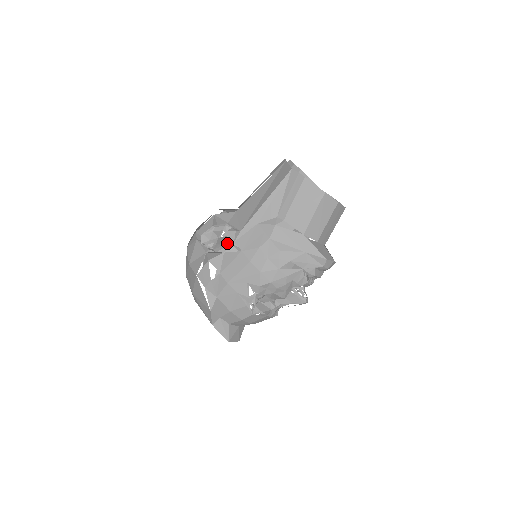
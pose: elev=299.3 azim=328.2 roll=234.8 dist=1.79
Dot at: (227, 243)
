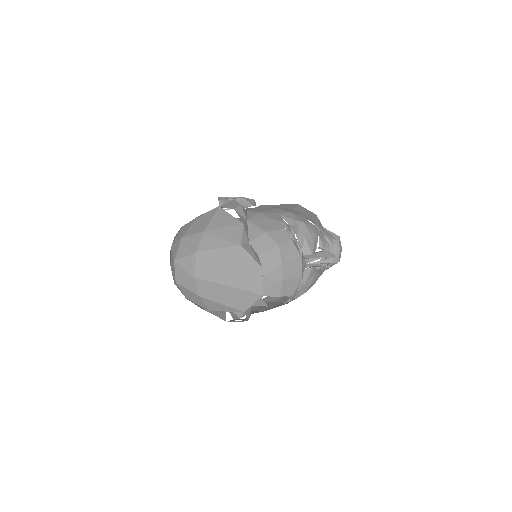
Dot at: (248, 203)
